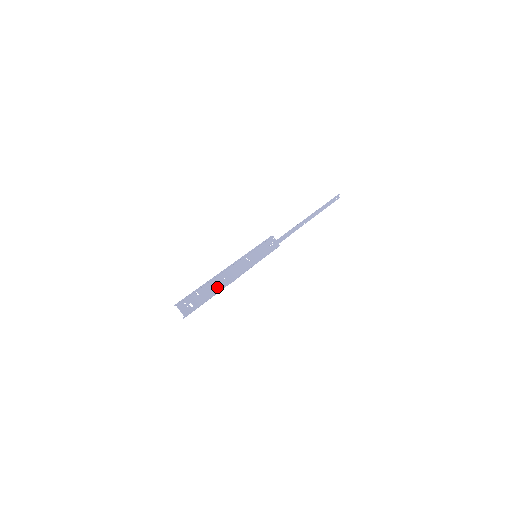
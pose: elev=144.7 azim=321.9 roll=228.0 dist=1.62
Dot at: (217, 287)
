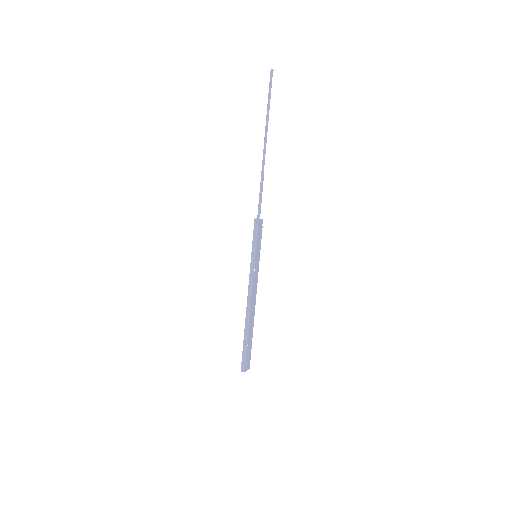
Dot at: (252, 322)
